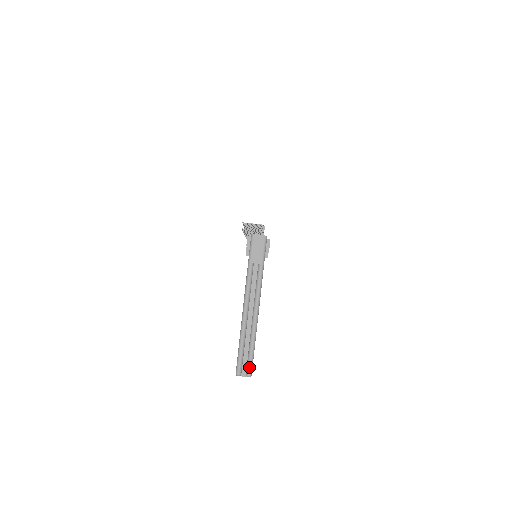
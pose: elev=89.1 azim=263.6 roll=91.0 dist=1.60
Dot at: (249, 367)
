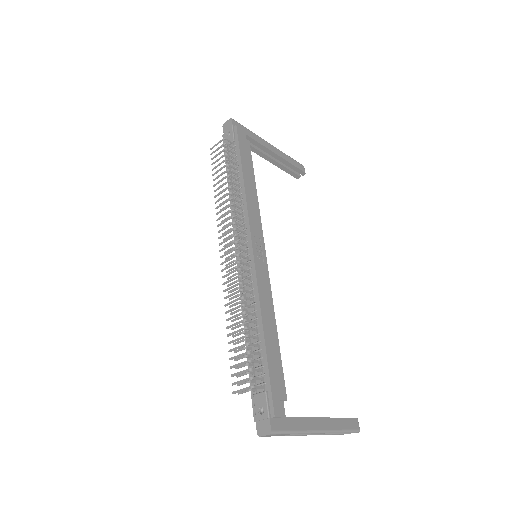
Dot at: occluded
